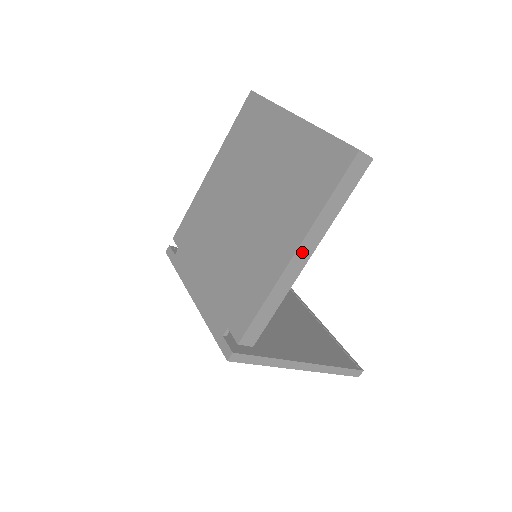
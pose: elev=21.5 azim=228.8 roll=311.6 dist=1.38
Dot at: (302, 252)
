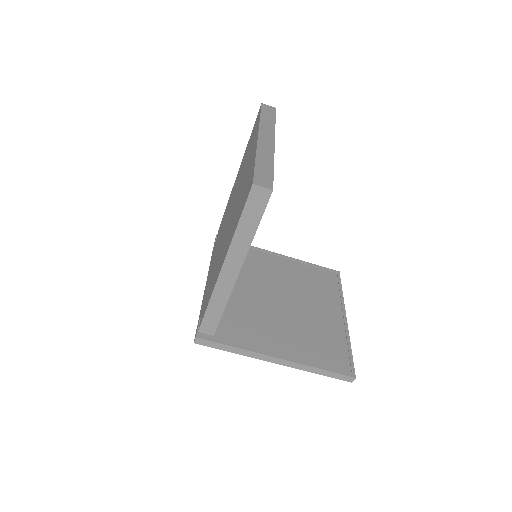
Dot at: (229, 266)
